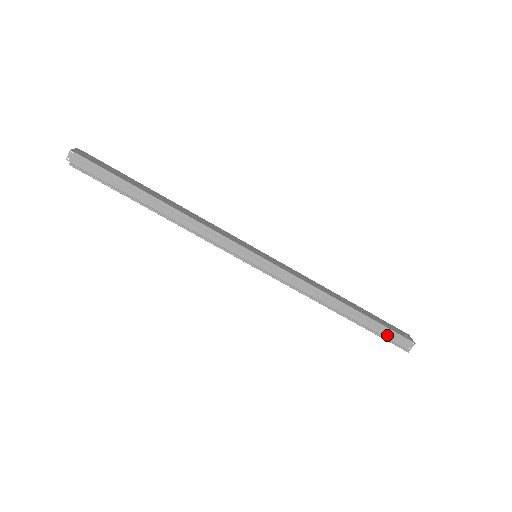
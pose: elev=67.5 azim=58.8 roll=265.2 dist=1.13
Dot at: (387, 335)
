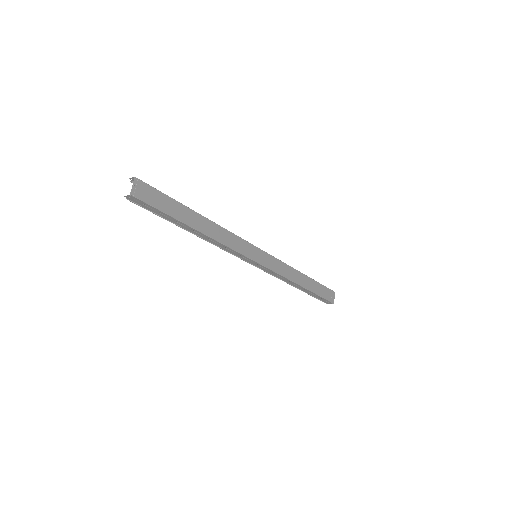
Dot at: (319, 298)
